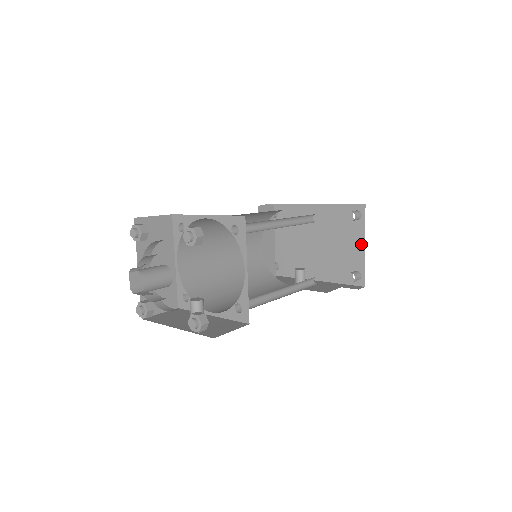
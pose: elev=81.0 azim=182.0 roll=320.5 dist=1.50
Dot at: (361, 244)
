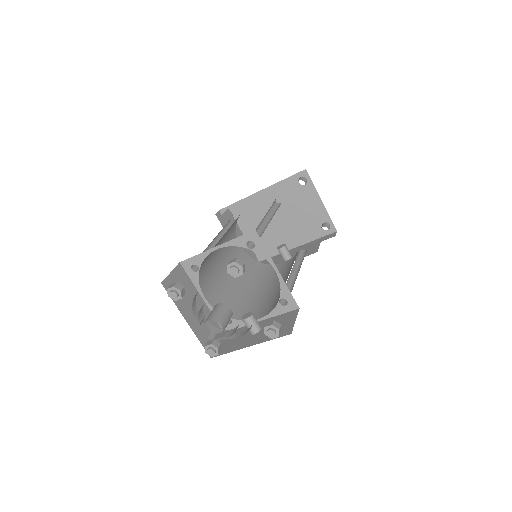
Dot at: (317, 201)
